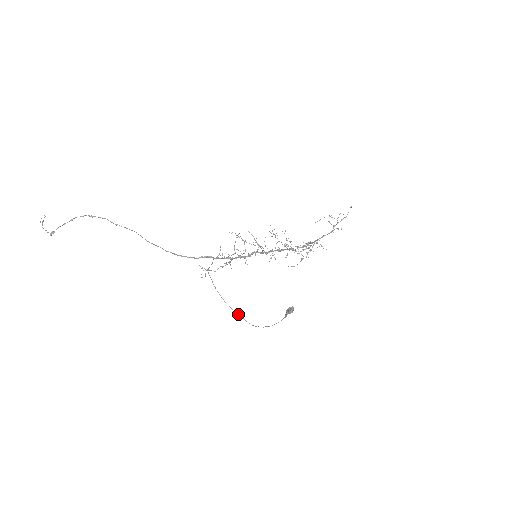
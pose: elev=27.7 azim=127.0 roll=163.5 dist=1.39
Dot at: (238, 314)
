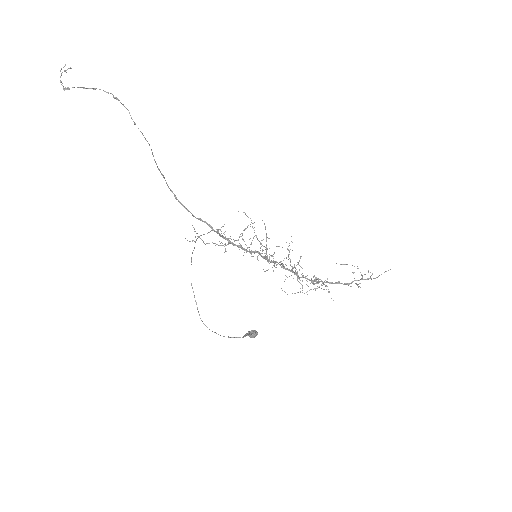
Dot at: (195, 300)
